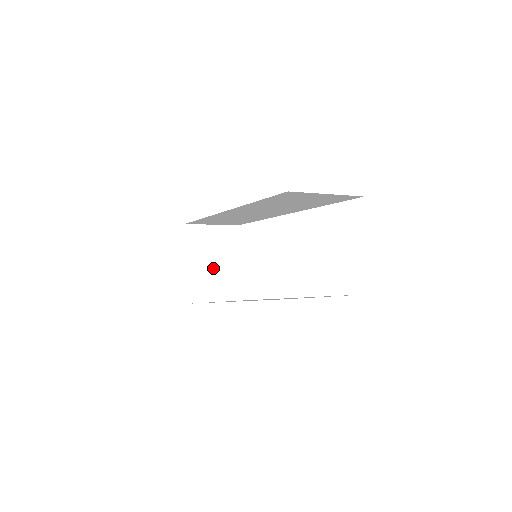
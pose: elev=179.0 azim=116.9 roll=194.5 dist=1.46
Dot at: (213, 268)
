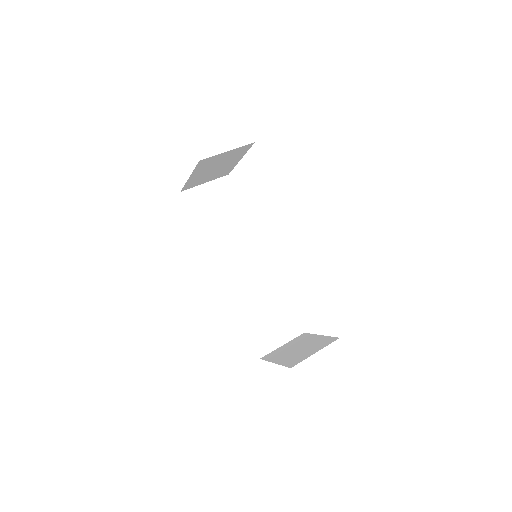
Dot at: (213, 171)
